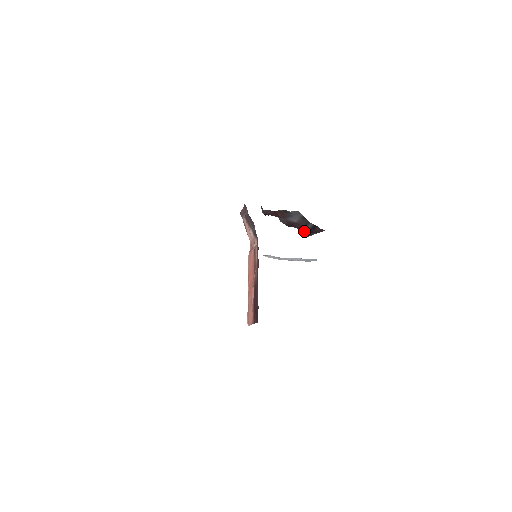
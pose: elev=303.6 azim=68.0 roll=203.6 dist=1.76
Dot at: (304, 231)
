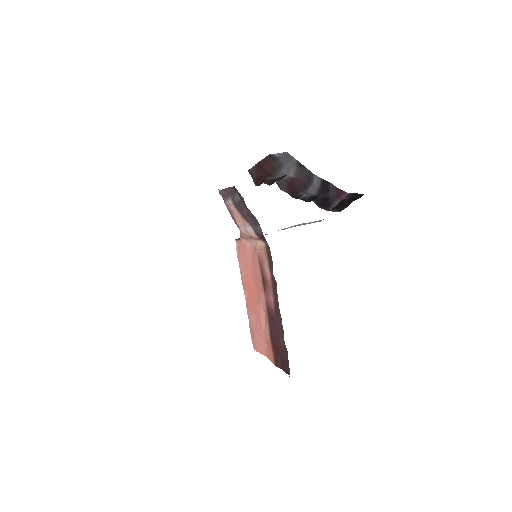
Dot at: occluded
